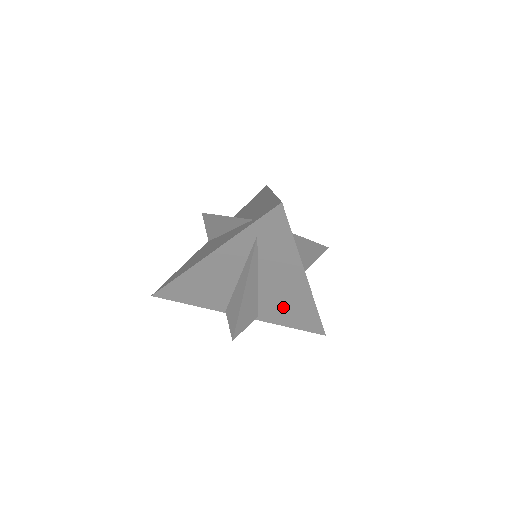
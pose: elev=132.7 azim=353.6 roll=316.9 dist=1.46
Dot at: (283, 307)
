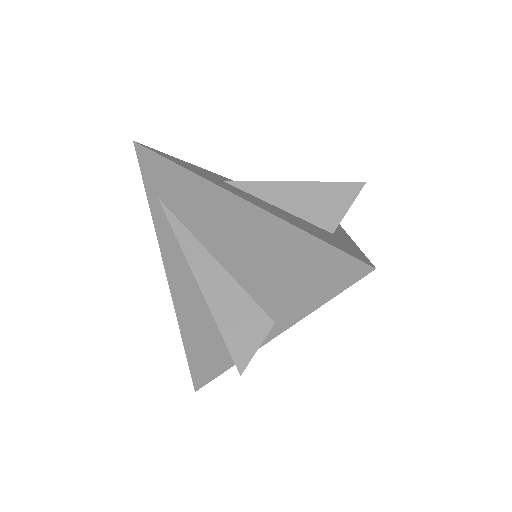
Dot at: (271, 272)
